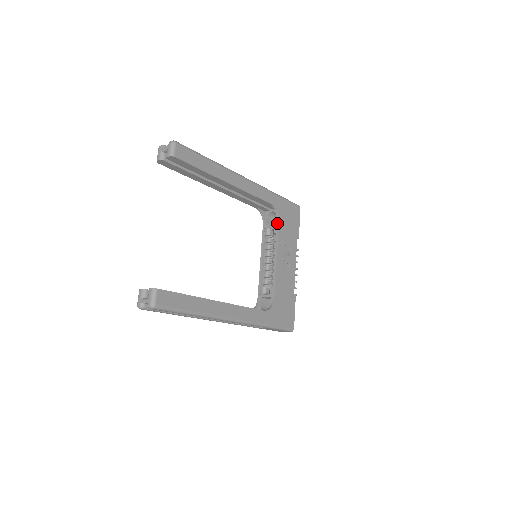
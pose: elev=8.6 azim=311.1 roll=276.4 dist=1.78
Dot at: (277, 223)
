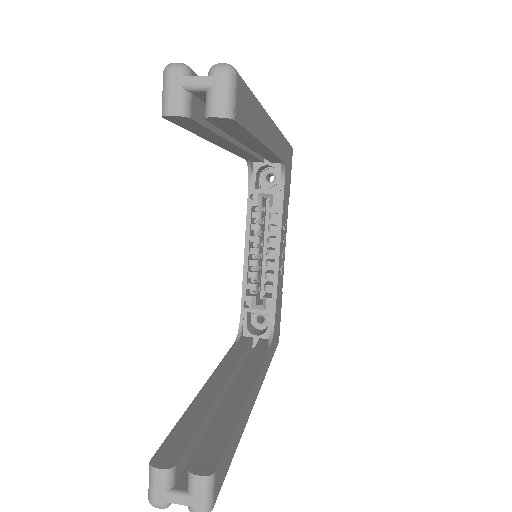
Dot at: (280, 190)
